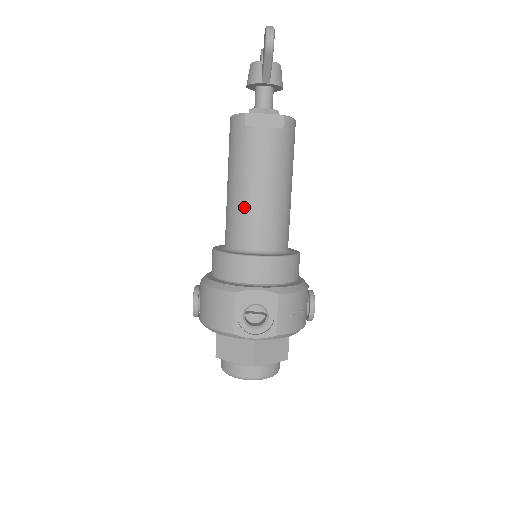
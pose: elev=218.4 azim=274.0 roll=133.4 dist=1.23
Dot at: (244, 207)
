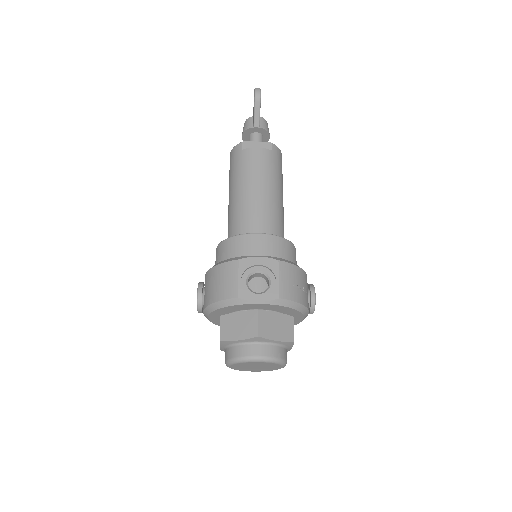
Dot at: (243, 204)
